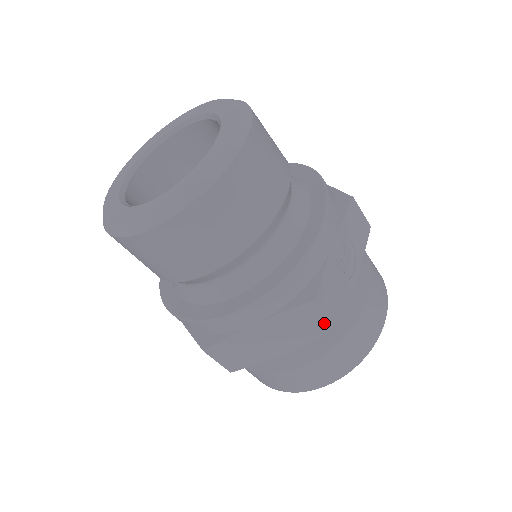
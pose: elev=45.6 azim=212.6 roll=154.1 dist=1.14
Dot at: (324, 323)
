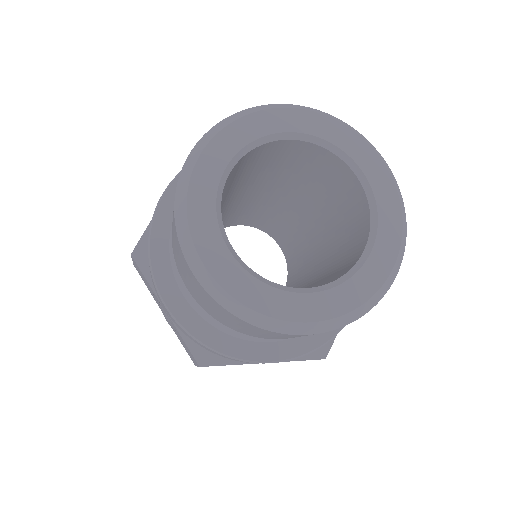
Dot at: occluded
